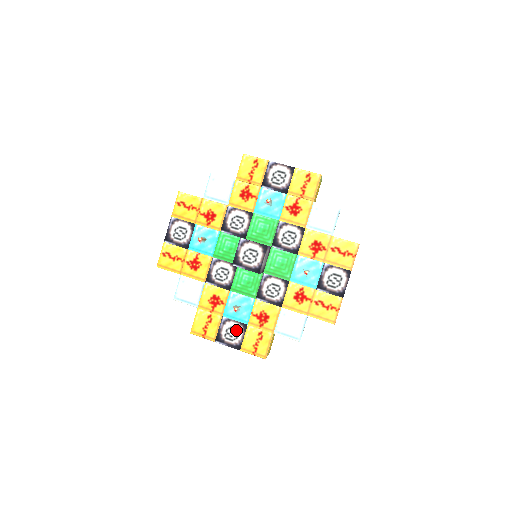
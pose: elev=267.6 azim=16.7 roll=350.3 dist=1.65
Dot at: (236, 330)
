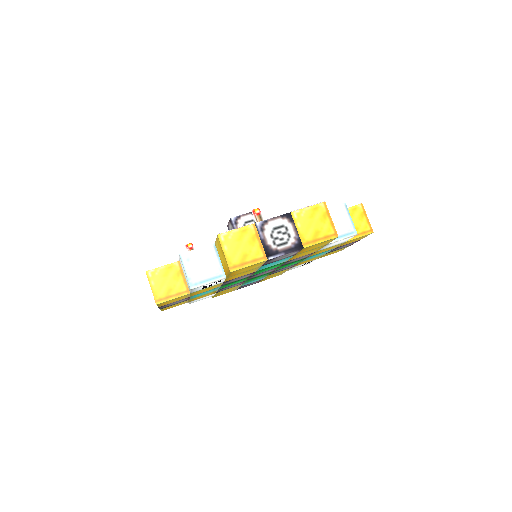
Dot at: occluded
